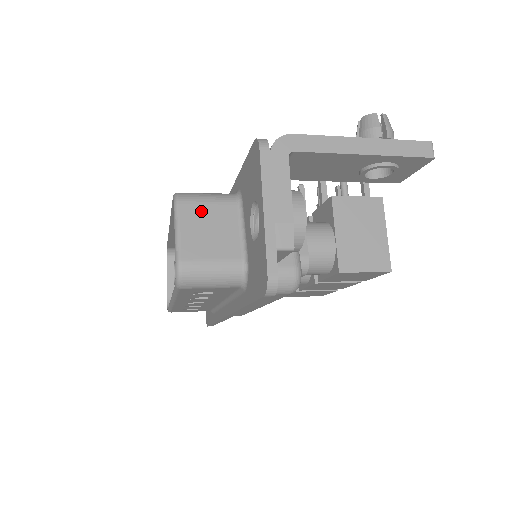
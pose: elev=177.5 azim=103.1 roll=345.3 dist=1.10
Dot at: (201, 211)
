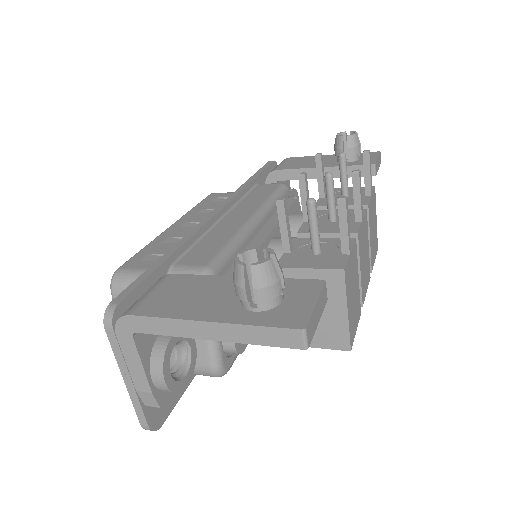
Dot at: occluded
